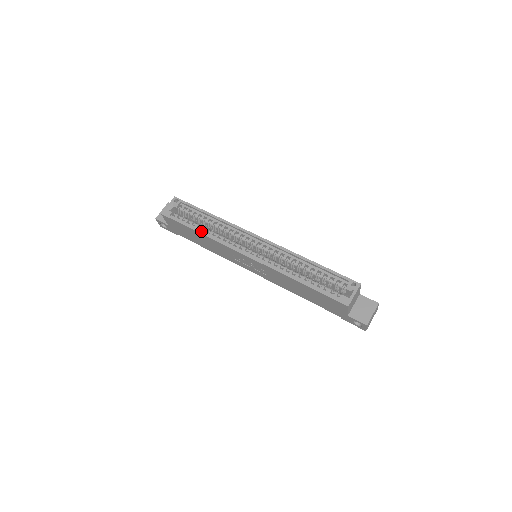
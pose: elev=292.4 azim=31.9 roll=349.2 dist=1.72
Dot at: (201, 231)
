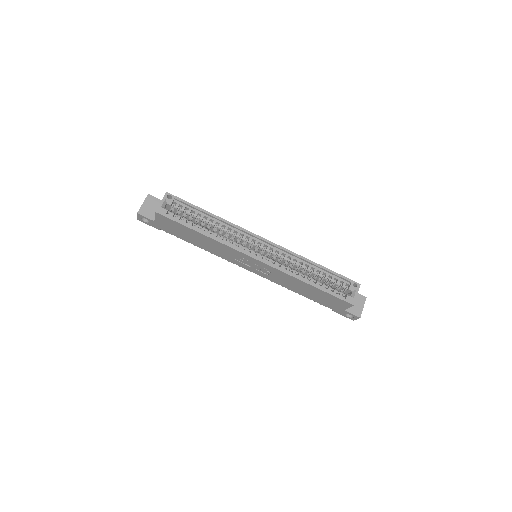
Dot at: (205, 233)
